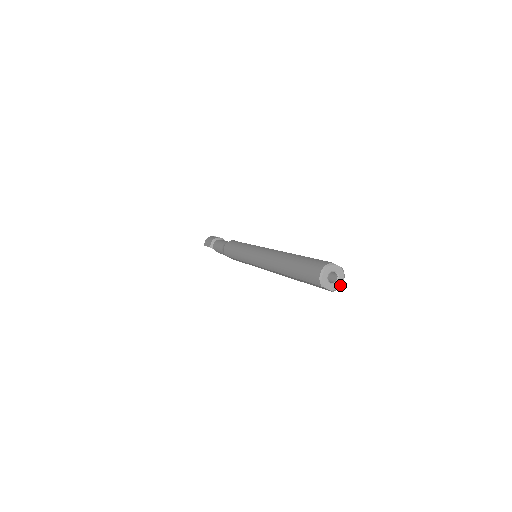
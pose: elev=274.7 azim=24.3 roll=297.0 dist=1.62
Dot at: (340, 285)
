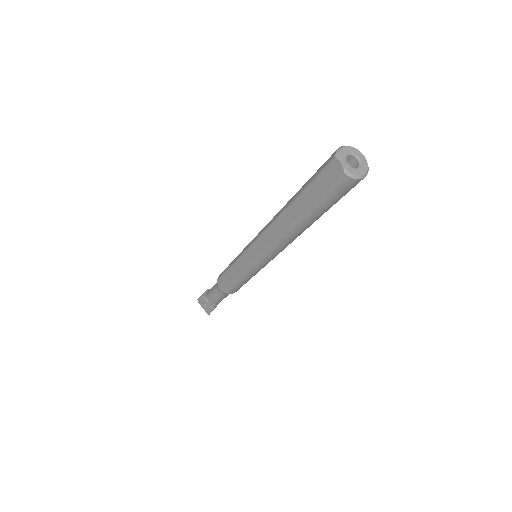
Dot at: (357, 174)
